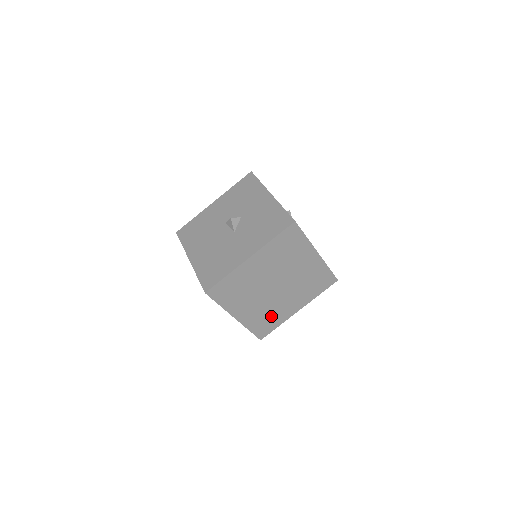
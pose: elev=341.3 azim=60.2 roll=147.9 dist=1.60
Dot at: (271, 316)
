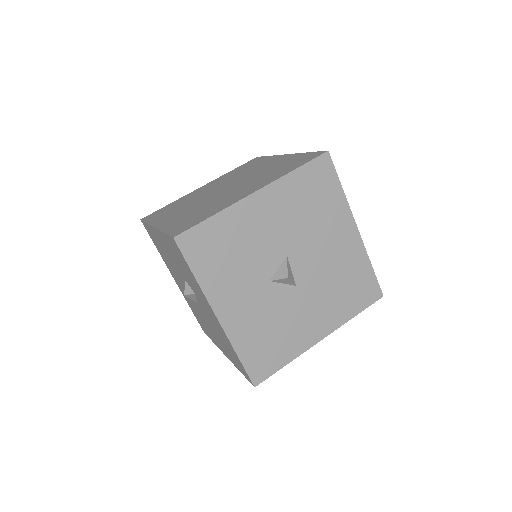
Dot at: (206, 211)
